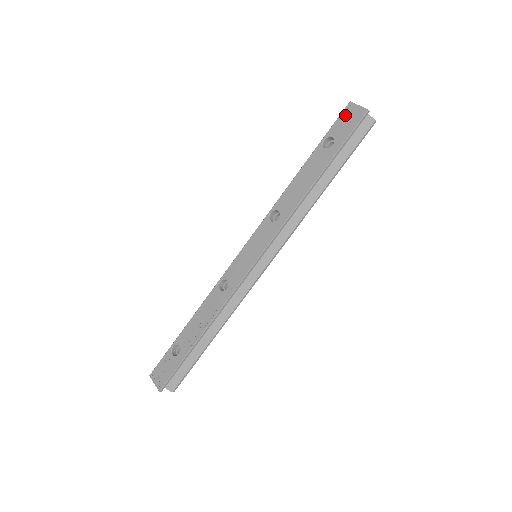
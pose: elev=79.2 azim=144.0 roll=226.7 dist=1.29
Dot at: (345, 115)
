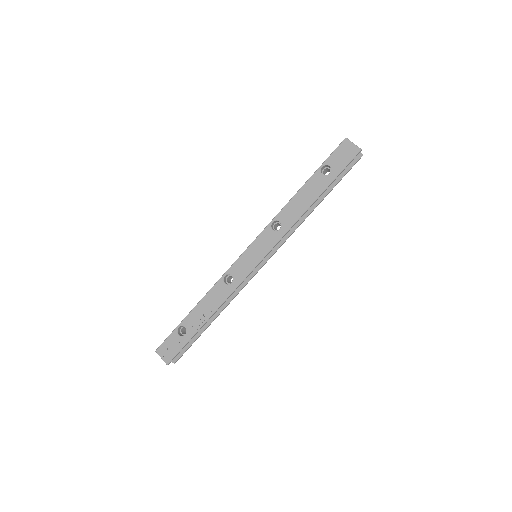
Dot at: (341, 149)
